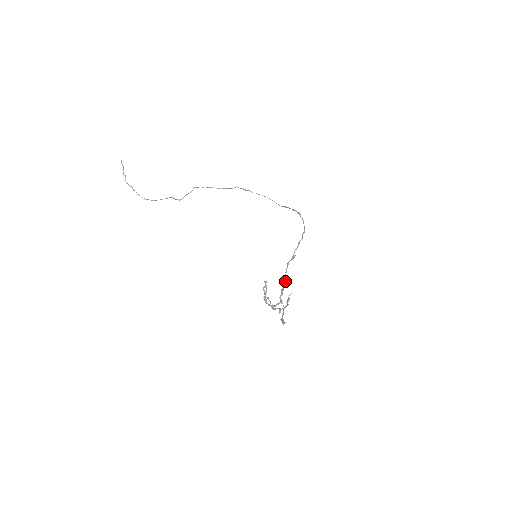
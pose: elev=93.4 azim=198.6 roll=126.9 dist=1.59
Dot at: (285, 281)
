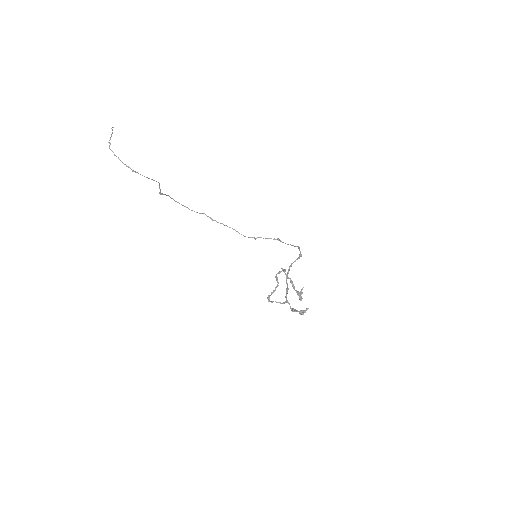
Dot at: (287, 283)
